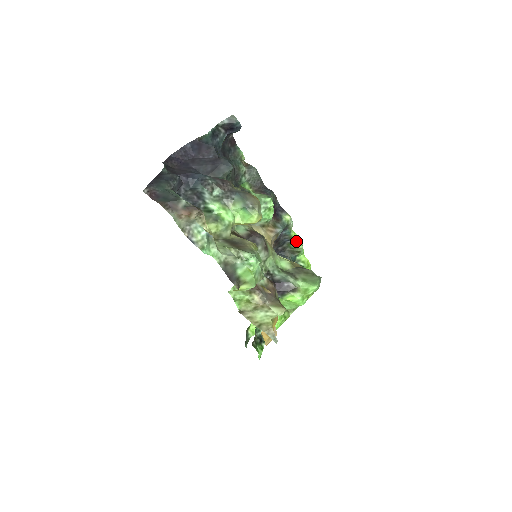
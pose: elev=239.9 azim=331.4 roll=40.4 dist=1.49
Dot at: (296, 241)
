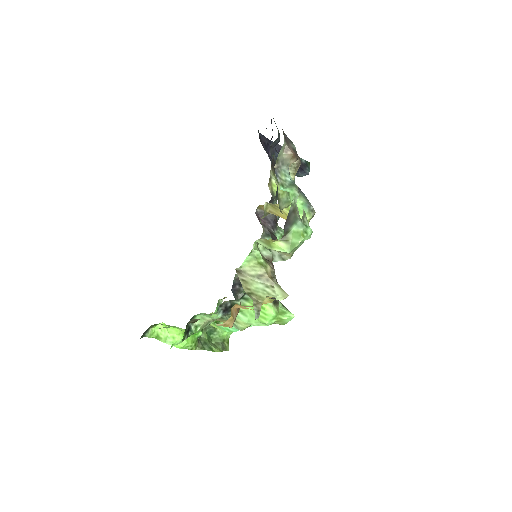
Dot at: occluded
